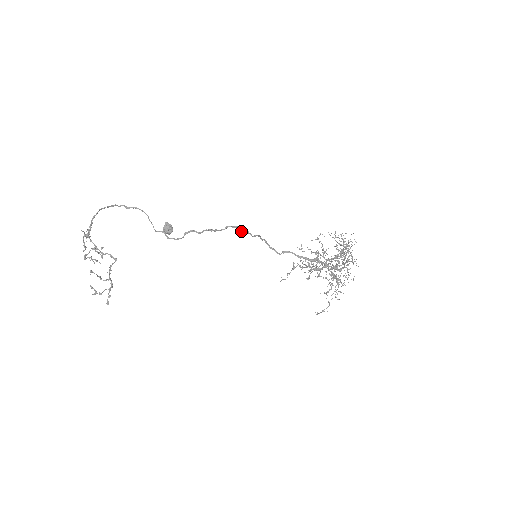
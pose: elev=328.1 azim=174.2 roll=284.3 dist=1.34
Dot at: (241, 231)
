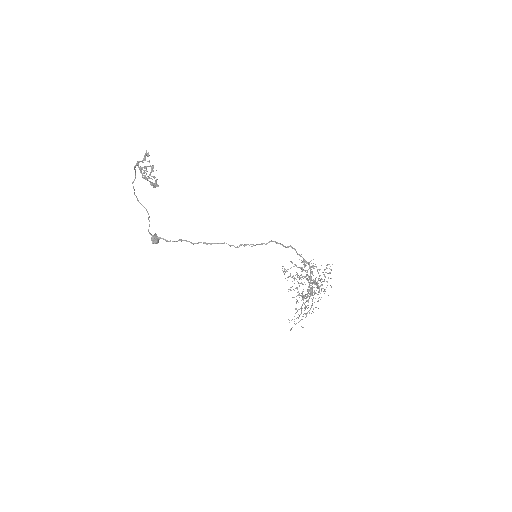
Dot at: (240, 245)
